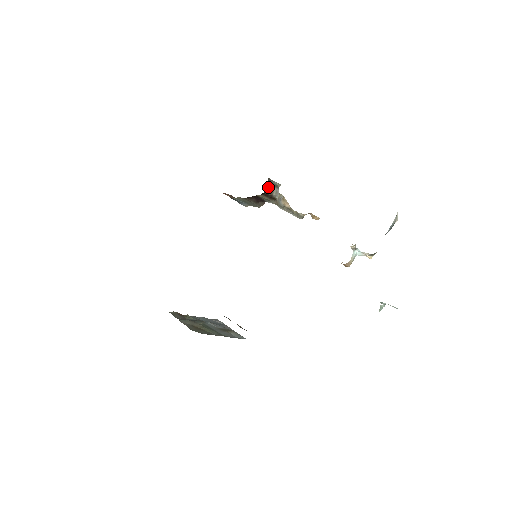
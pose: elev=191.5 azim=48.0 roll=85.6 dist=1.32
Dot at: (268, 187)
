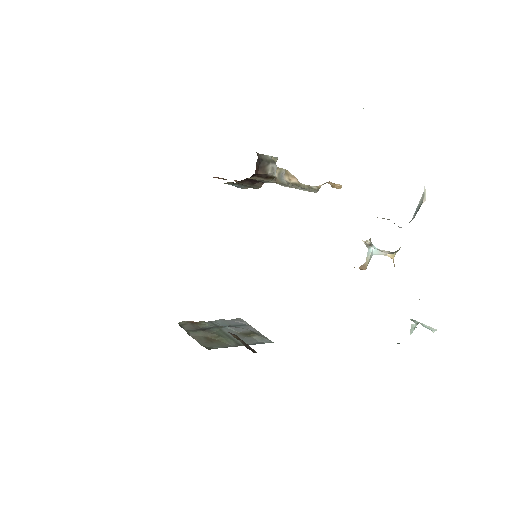
Dot at: (260, 165)
